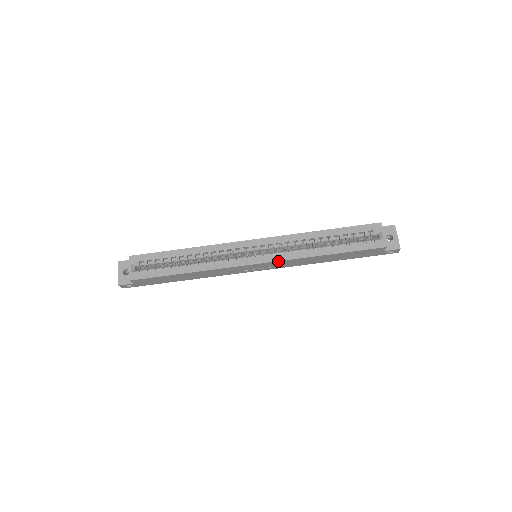
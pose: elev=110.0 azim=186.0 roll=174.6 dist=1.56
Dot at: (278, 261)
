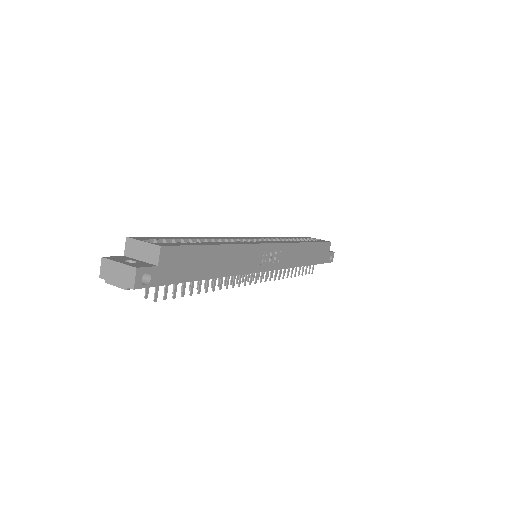
Dot at: (285, 244)
